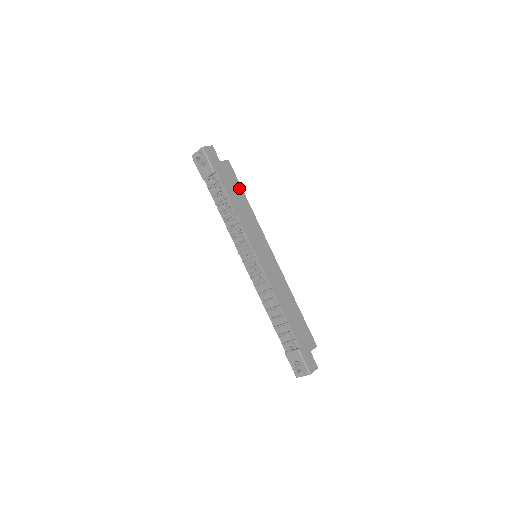
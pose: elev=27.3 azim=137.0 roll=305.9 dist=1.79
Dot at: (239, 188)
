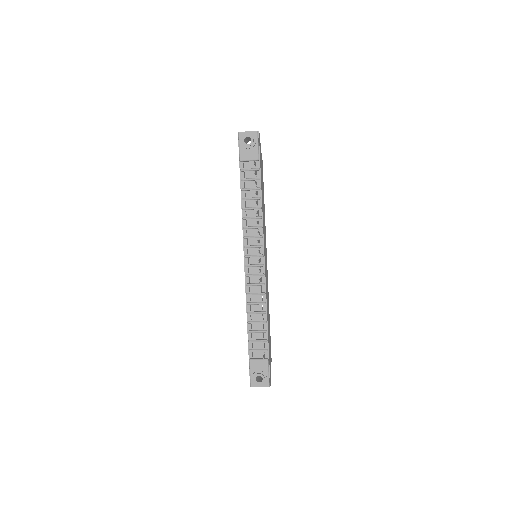
Dot at: (263, 185)
